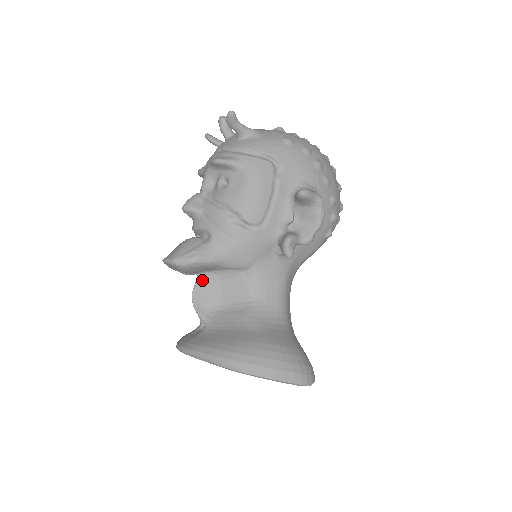
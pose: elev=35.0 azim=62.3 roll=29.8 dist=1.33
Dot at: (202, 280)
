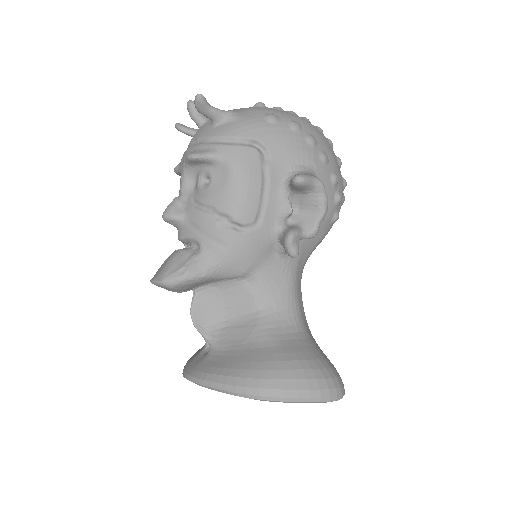
Dot at: (199, 295)
